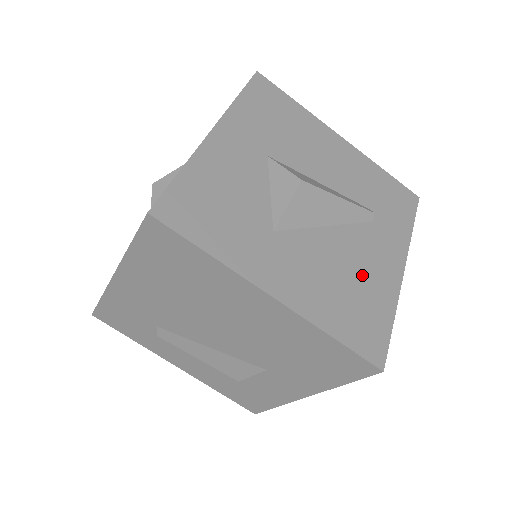
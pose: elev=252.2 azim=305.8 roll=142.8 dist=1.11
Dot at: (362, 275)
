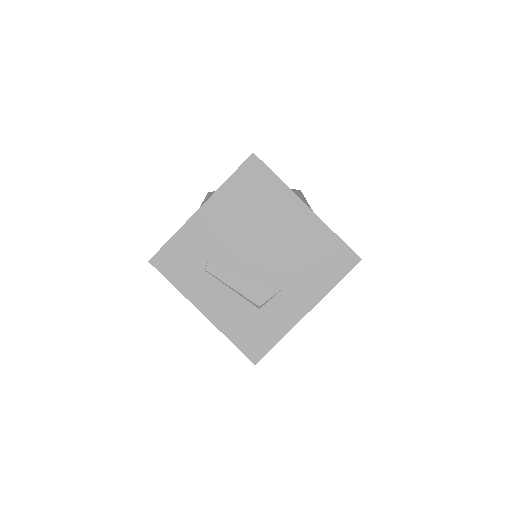
Dot at: occluded
